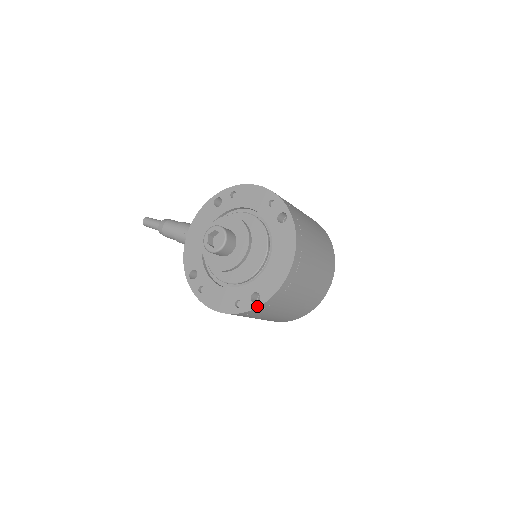
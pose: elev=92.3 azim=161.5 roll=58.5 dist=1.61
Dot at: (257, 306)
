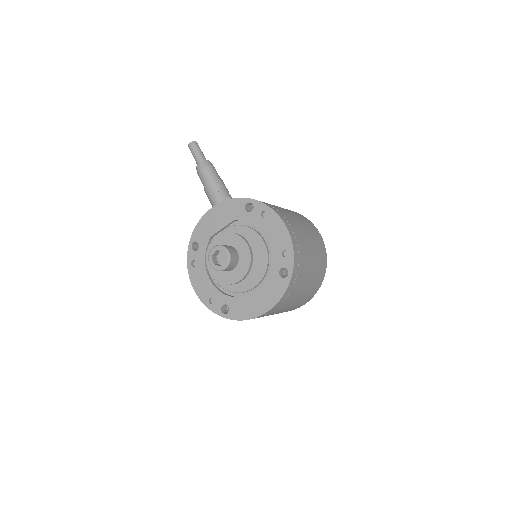
Dot at: (222, 316)
